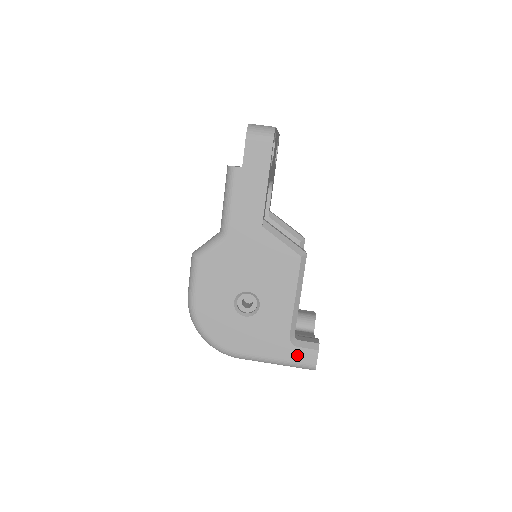
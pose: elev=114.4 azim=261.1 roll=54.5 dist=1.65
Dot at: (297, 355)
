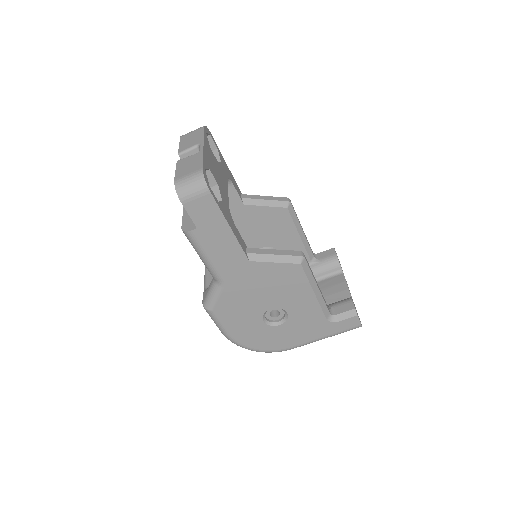
Dot at: (341, 327)
